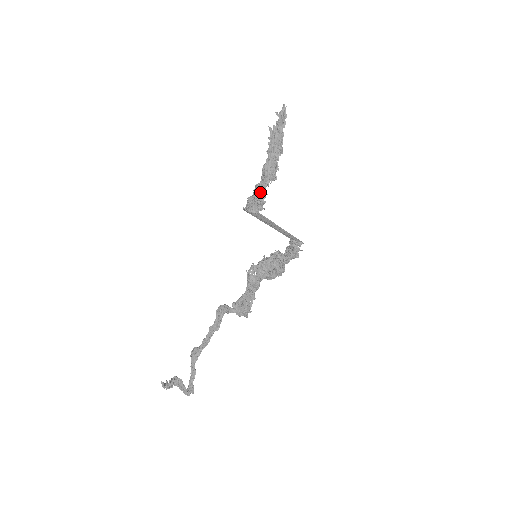
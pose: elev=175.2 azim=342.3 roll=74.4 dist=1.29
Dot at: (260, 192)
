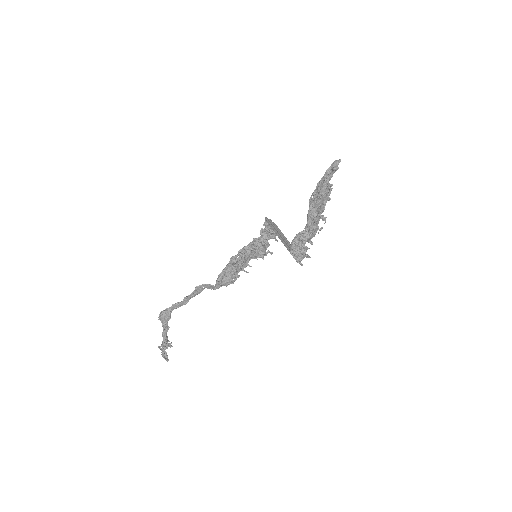
Dot at: occluded
